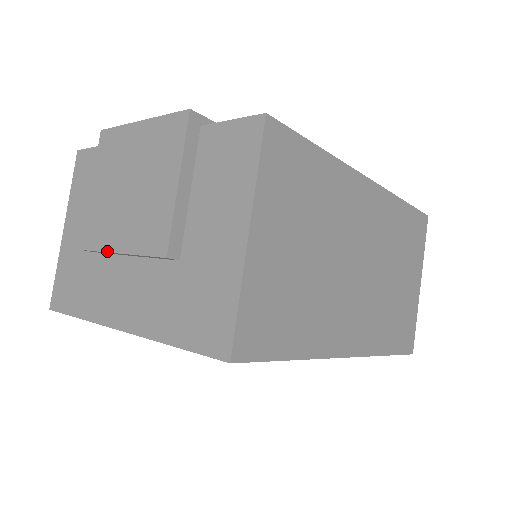
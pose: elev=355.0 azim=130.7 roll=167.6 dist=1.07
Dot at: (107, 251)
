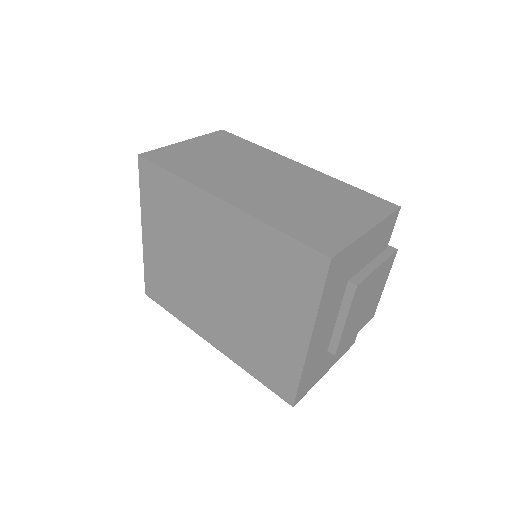
Dot at: occluded
